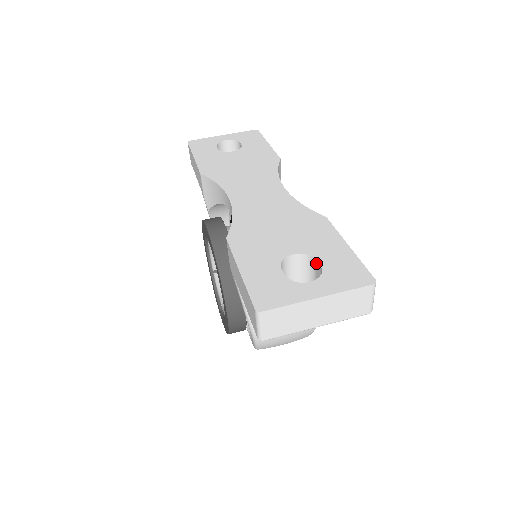
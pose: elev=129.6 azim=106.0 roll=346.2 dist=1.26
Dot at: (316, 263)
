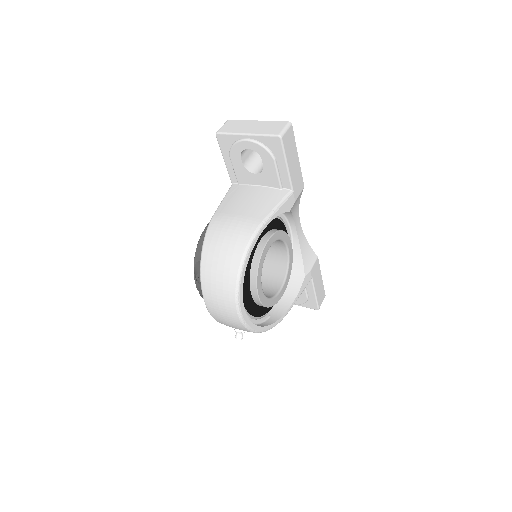
Dot at: occluded
